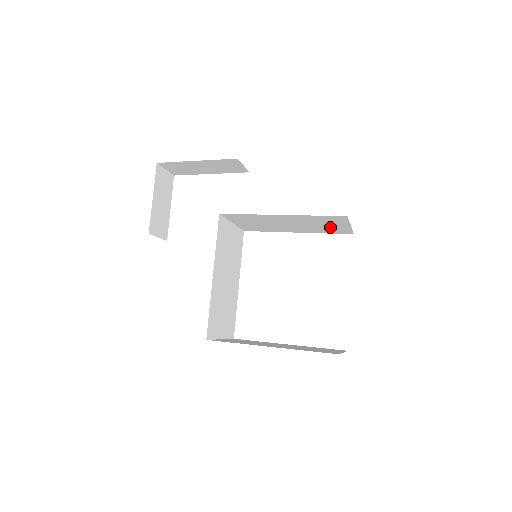
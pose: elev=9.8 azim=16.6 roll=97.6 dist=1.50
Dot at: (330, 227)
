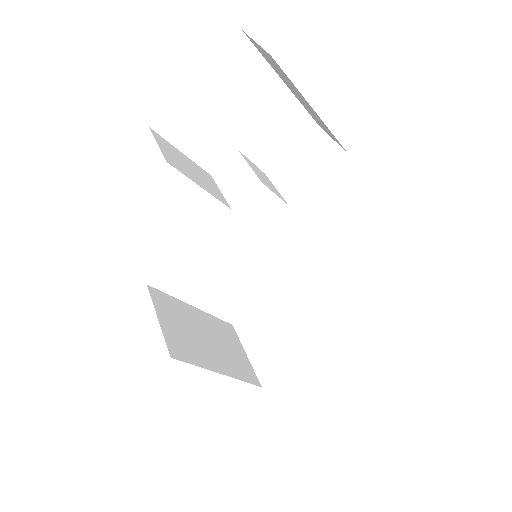
Dot at: occluded
